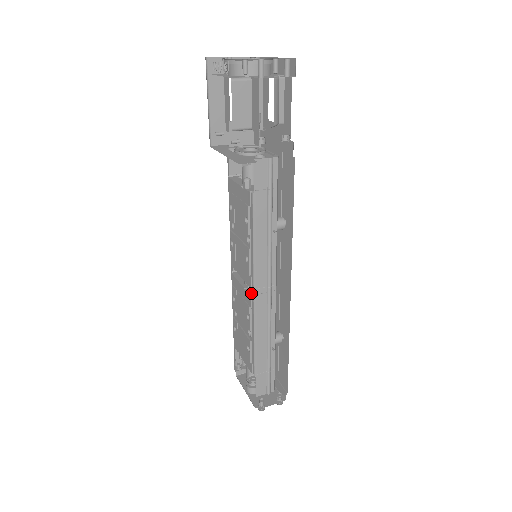
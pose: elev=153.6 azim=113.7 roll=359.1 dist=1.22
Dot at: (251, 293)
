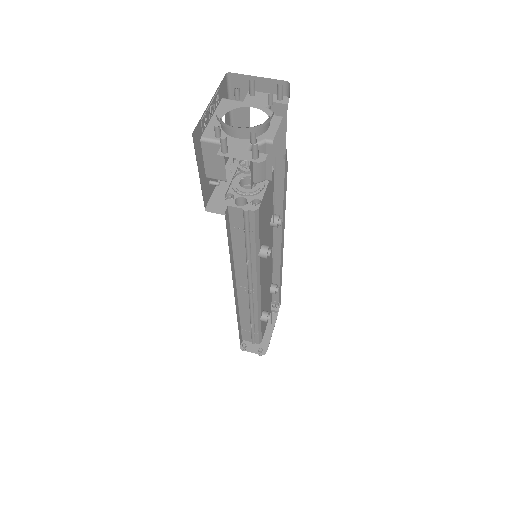
Dot at: occluded
